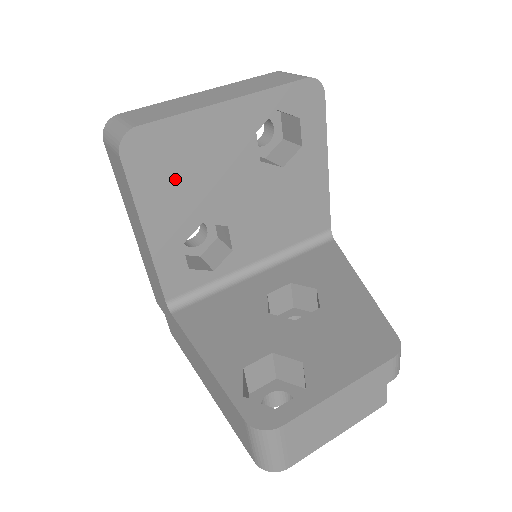
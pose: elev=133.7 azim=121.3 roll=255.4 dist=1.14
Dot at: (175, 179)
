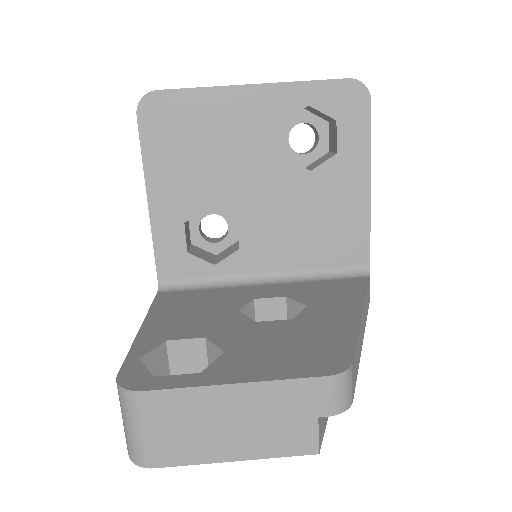
Dot at: (187, 151)
